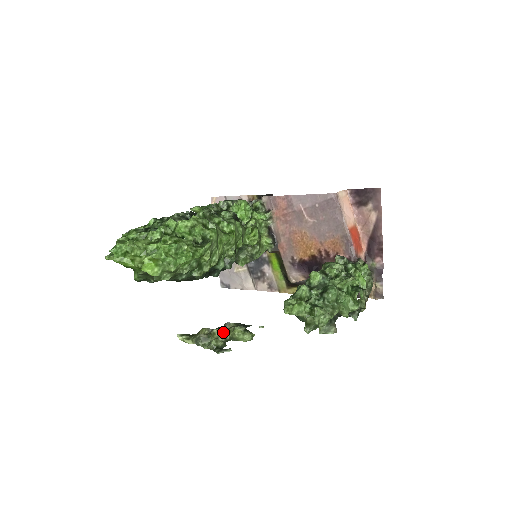
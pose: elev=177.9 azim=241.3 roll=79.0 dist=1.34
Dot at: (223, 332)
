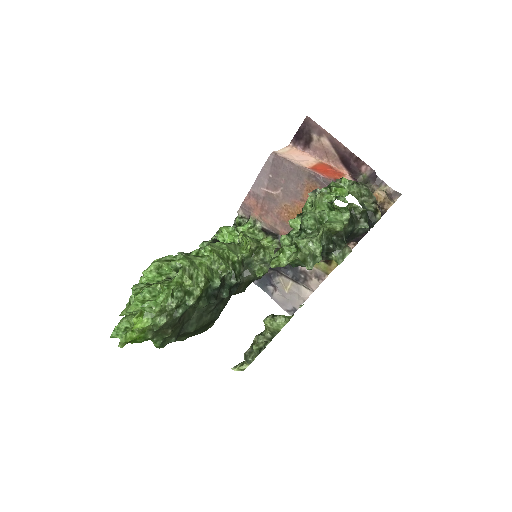
Dot at: (260, 334)
